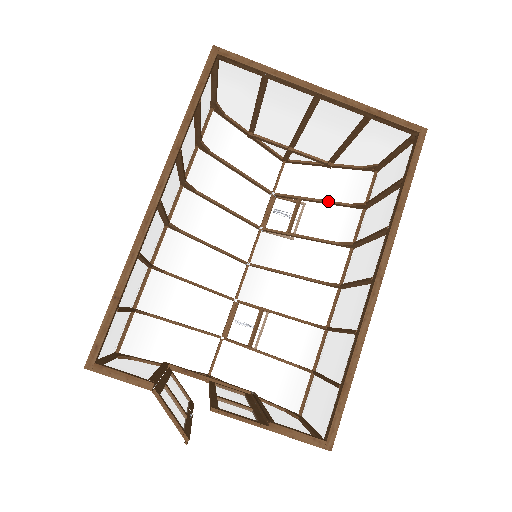
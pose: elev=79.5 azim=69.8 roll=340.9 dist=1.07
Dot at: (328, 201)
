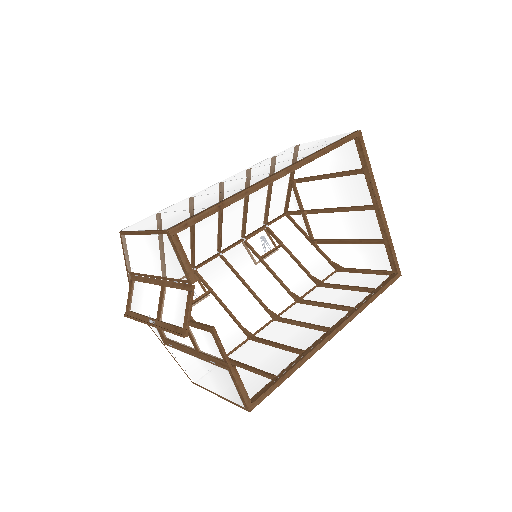
Dot at: (299, 262)
